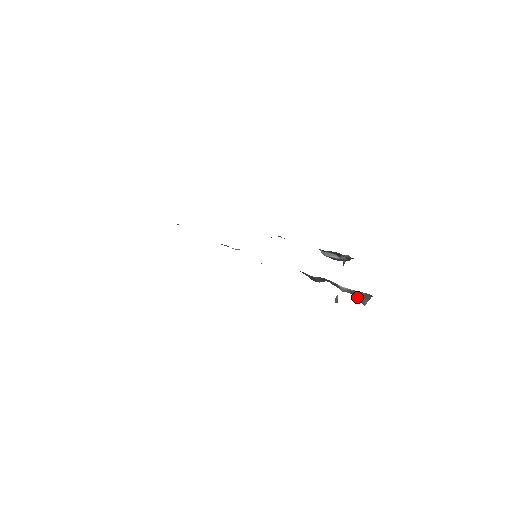
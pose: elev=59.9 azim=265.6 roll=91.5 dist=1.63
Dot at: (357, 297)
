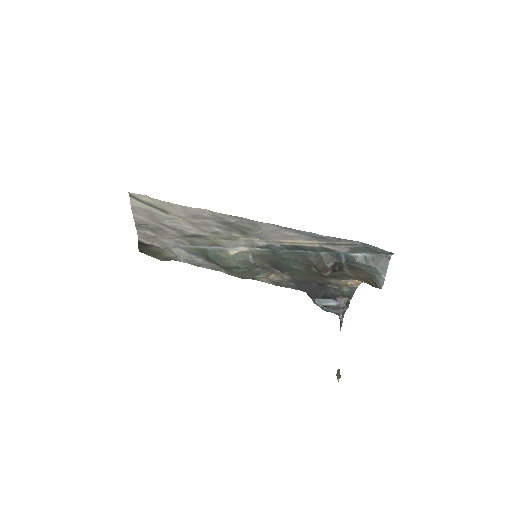
Dot at: (373, 273)
